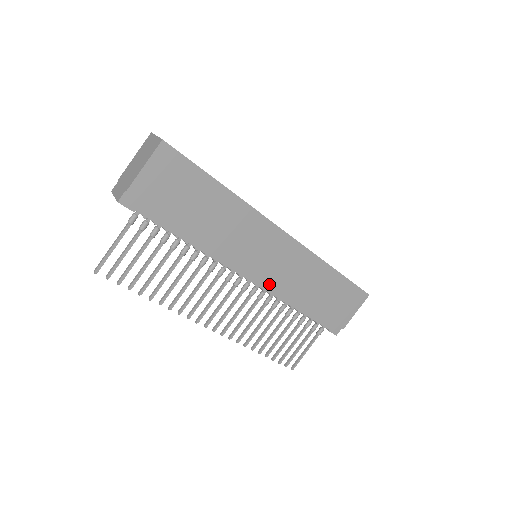
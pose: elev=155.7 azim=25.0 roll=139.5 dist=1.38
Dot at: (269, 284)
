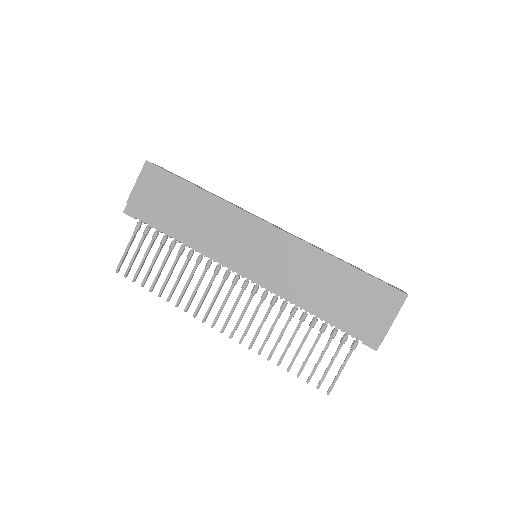
Dot at: (266, 280)
